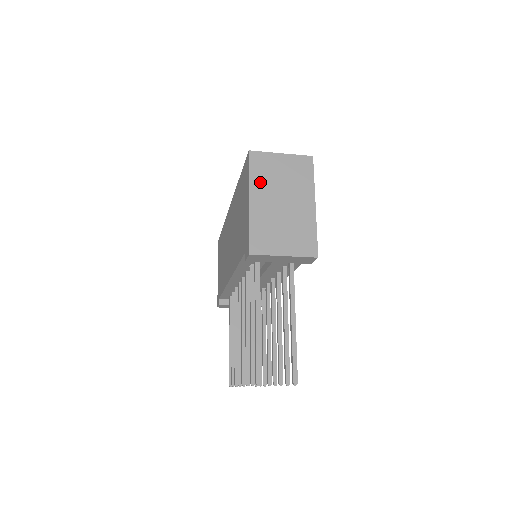
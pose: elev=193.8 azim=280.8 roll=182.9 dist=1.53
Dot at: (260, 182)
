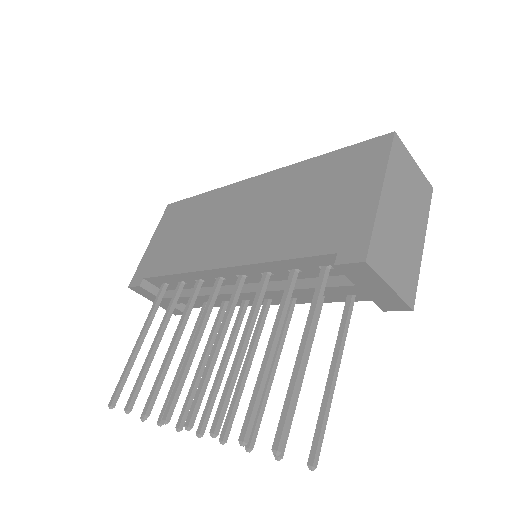
Dot at: (394, 178)
